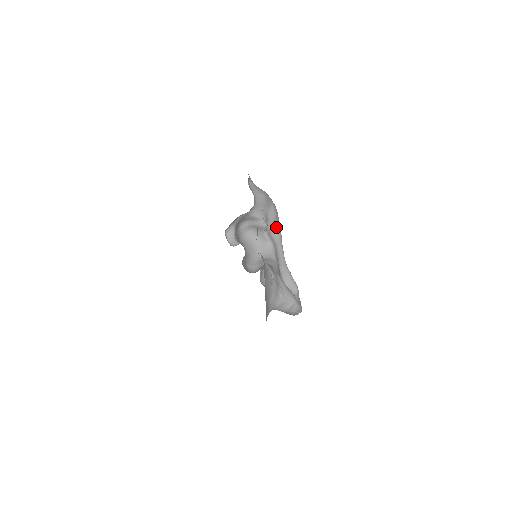
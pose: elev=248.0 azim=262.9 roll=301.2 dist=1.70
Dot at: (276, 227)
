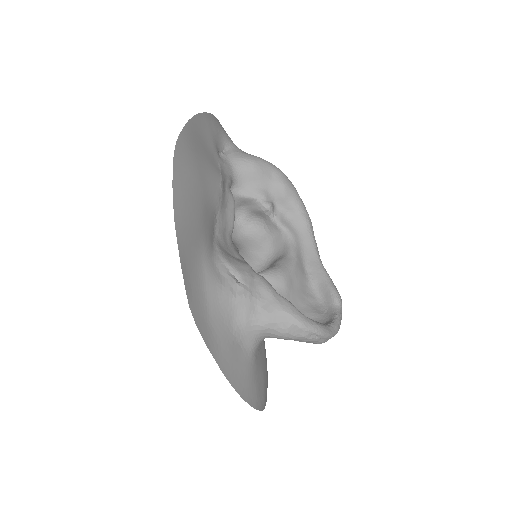
Dot at: (293, 206)
